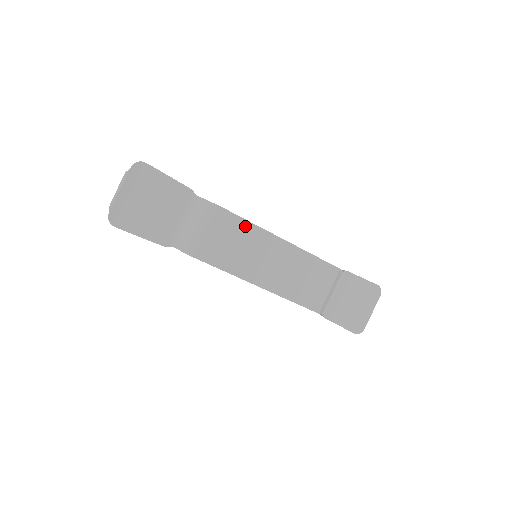
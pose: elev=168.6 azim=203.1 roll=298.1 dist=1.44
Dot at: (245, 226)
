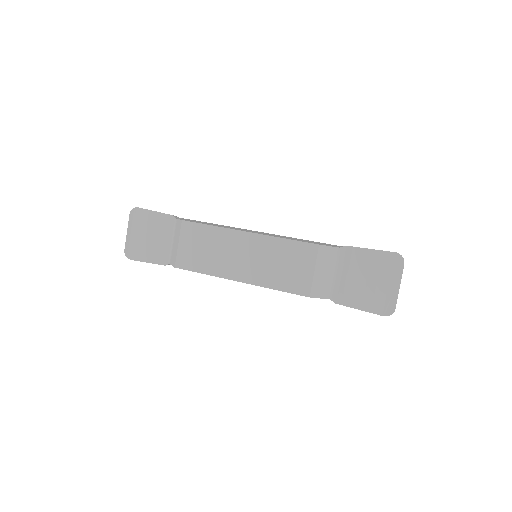
Dot at: (209, 230)
